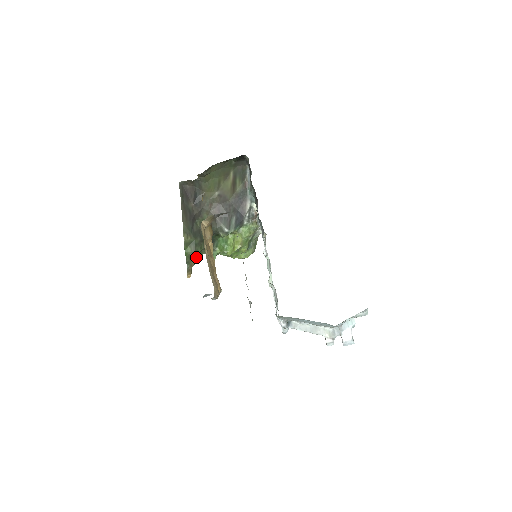
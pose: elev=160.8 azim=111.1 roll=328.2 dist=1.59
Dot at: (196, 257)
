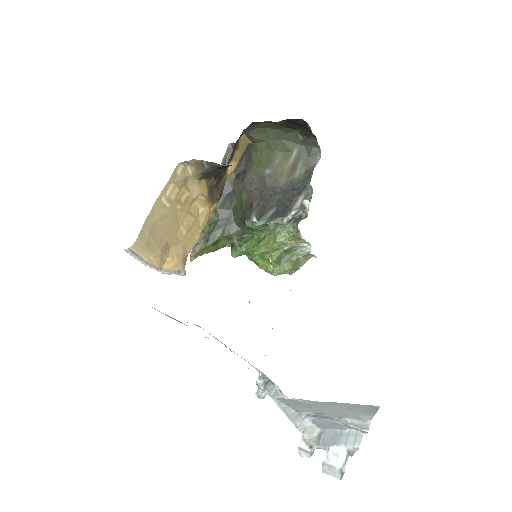
Dot at: (211, 241)
